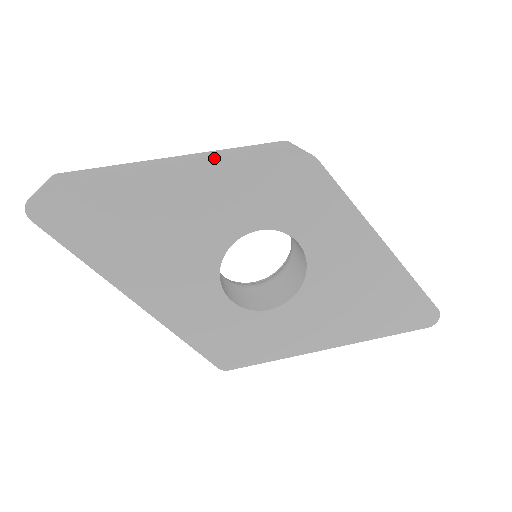
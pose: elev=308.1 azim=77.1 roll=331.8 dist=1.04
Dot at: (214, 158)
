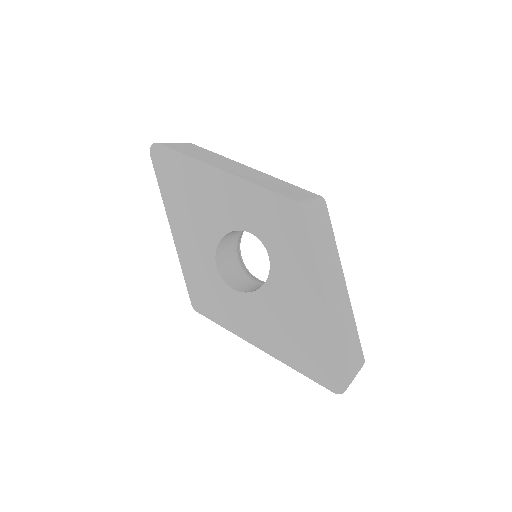
Dot at: (260, 178)
